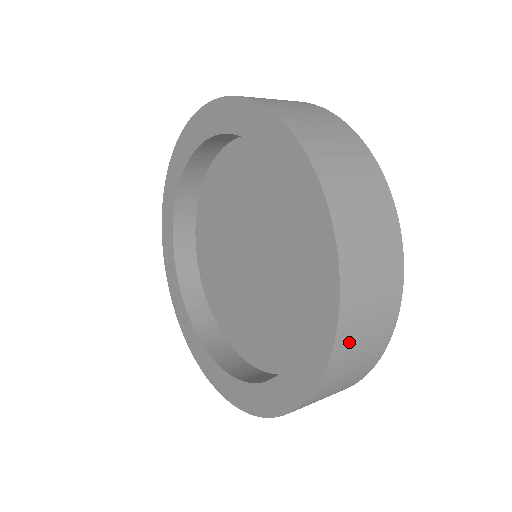
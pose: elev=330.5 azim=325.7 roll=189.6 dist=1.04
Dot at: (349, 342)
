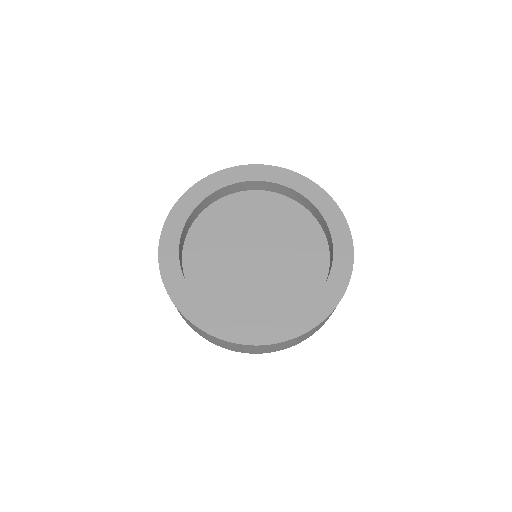
Dot at: occluded
